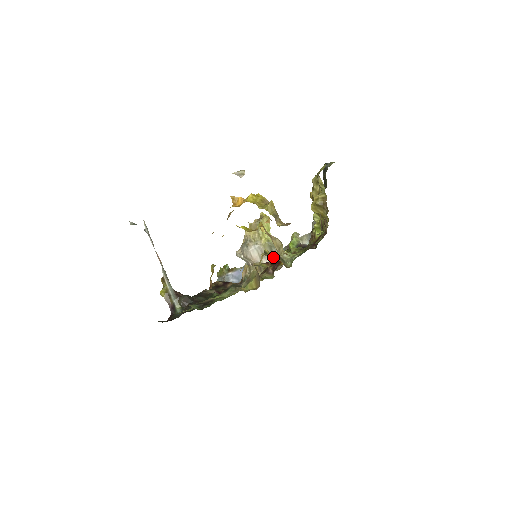
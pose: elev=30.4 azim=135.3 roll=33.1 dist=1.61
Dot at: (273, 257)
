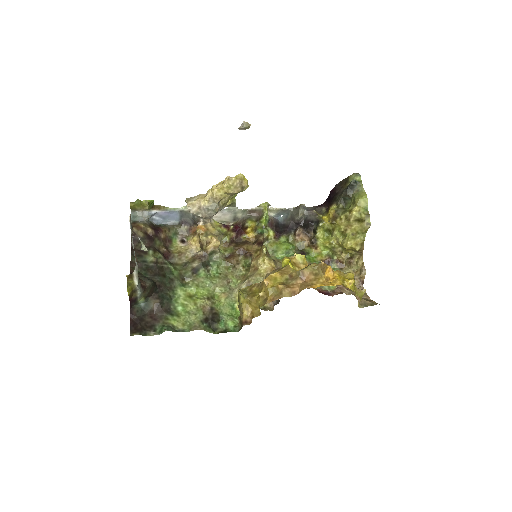
Dot at: (267, 253)
